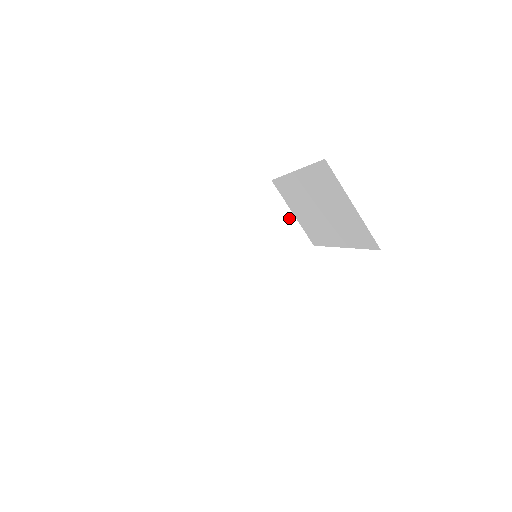
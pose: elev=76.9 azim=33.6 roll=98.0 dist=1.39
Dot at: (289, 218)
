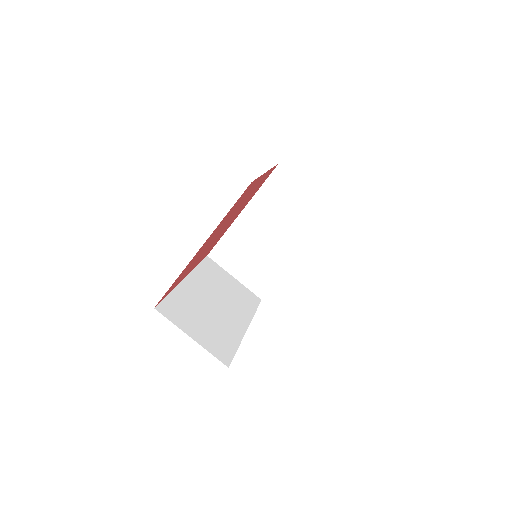
Dot at: (307, 194)
